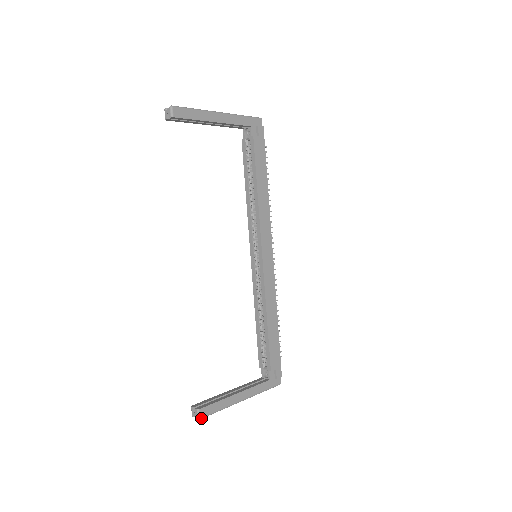
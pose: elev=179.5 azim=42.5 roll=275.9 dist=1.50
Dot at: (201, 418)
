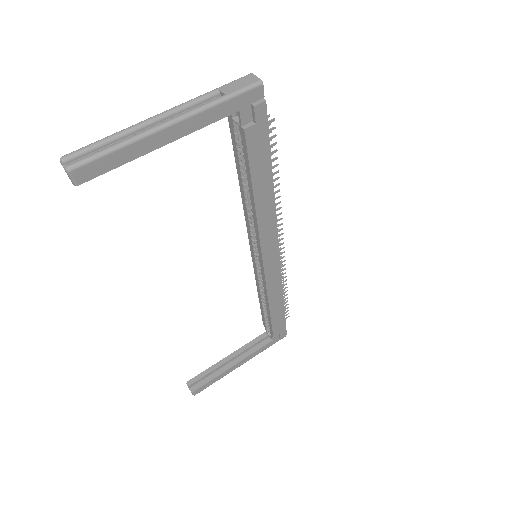
Dot at: occluded
